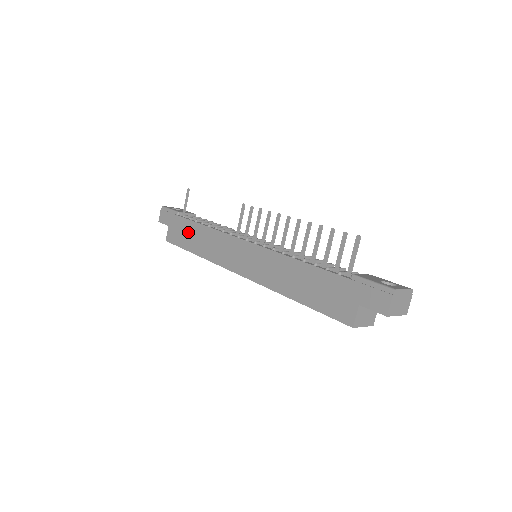
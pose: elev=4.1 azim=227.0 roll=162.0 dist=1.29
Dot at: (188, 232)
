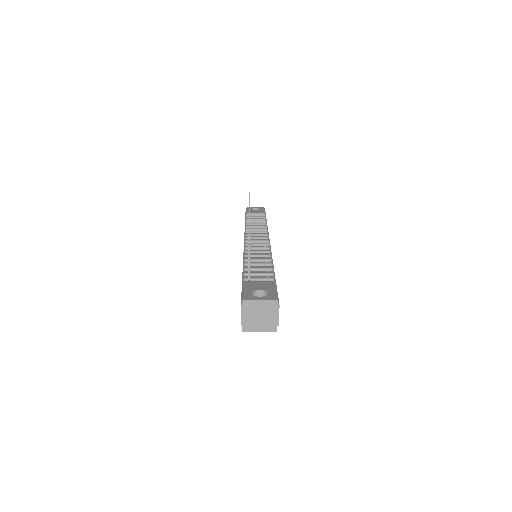
Dot at: occluded
